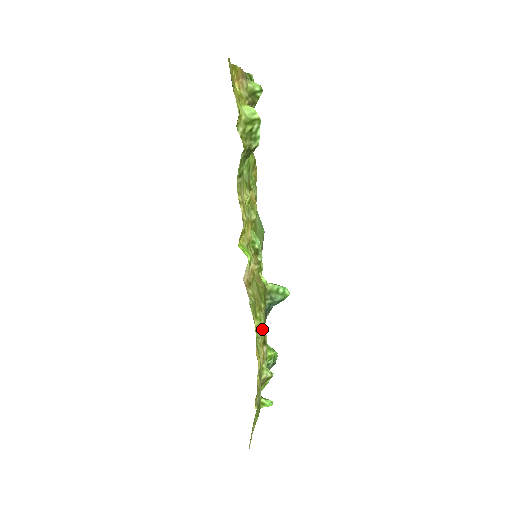
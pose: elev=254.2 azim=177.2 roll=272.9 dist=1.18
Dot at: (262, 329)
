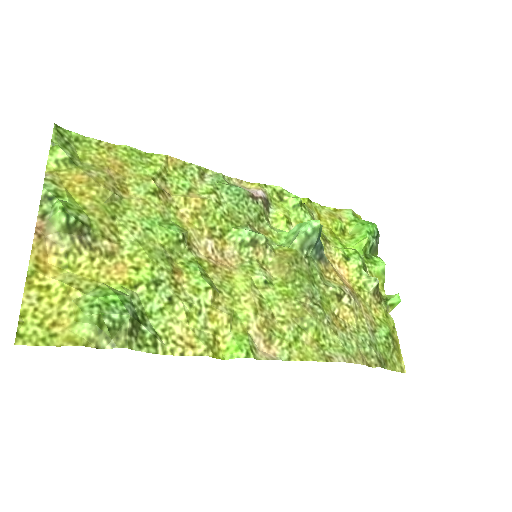
Dot at: (321, 323)
